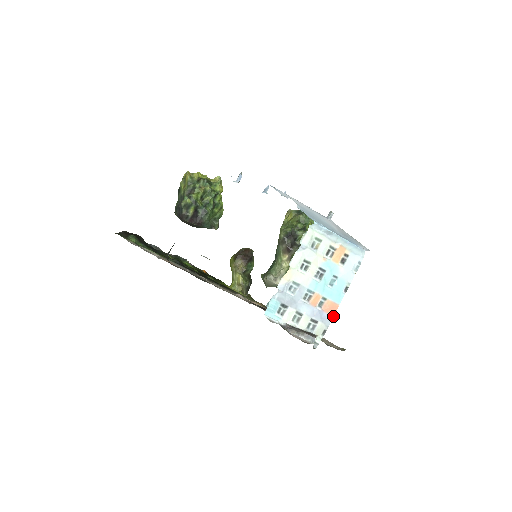
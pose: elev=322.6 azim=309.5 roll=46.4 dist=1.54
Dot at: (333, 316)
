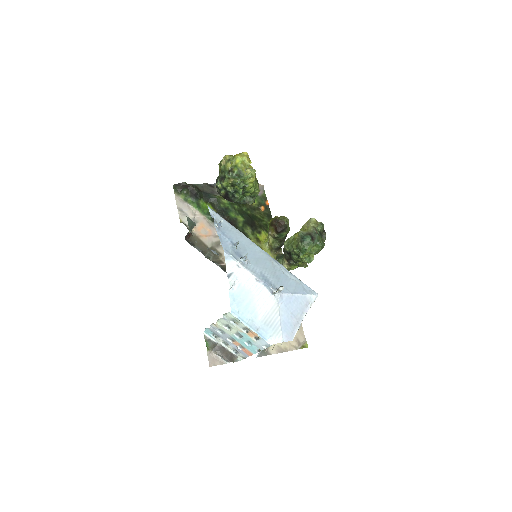
Dot at: occluded
